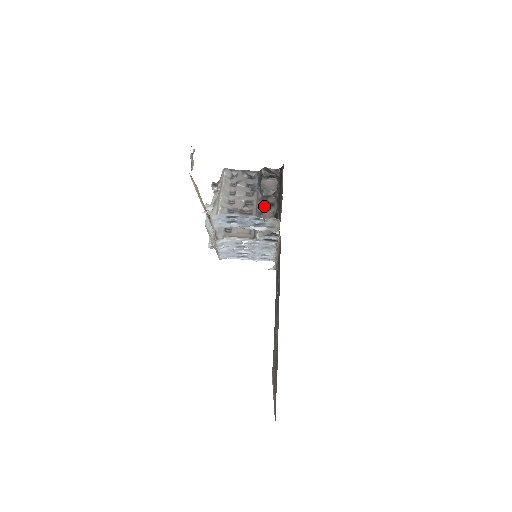
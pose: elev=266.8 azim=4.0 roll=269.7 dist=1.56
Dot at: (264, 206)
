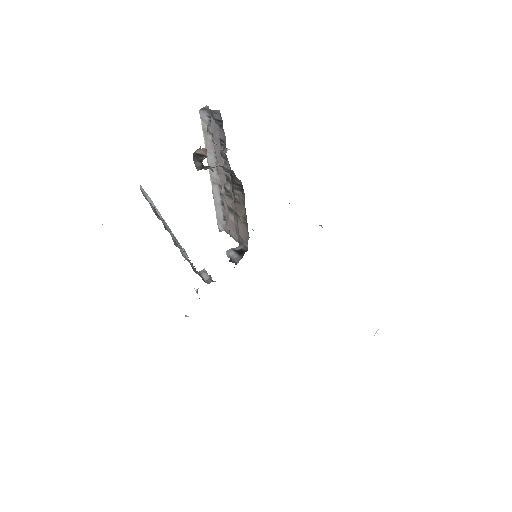
Dot at: (234, 195)
